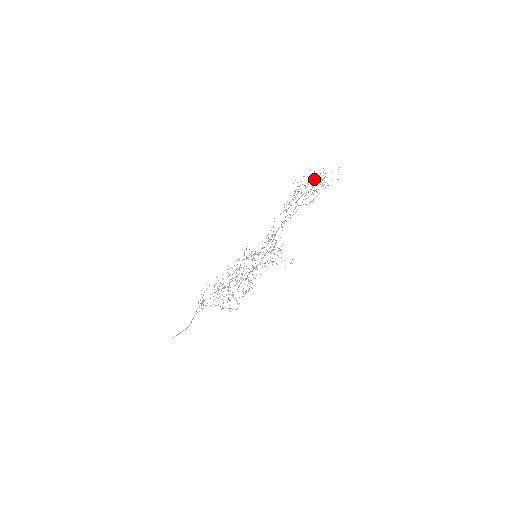
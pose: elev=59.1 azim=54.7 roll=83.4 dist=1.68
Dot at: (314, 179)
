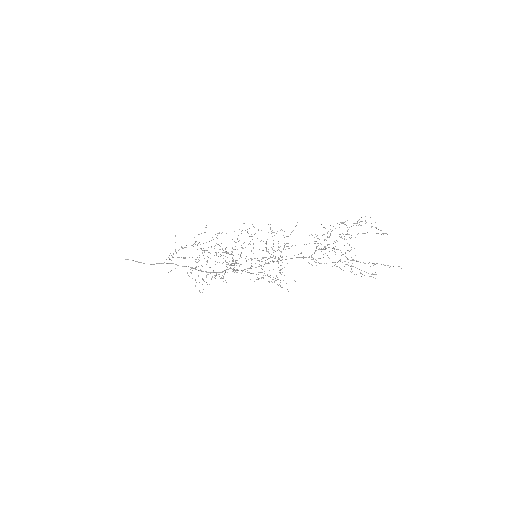
Dot at: (365, 220)
